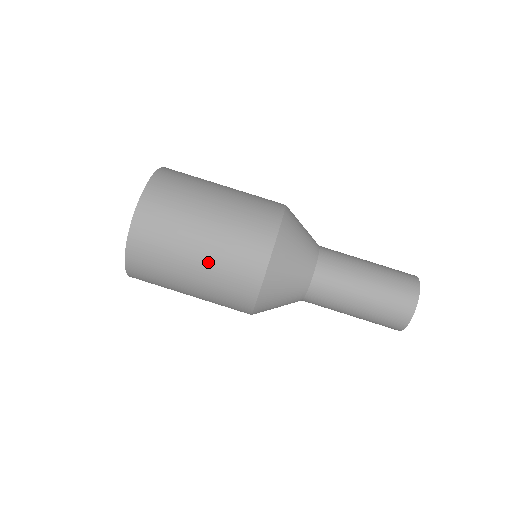
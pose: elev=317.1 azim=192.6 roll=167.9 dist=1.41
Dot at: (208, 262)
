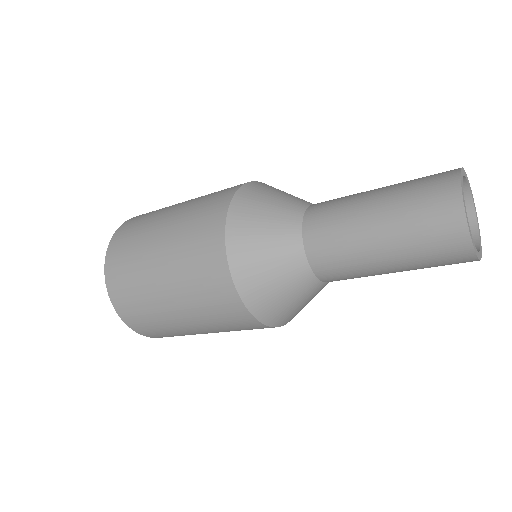
Dot at: (170, 261)
